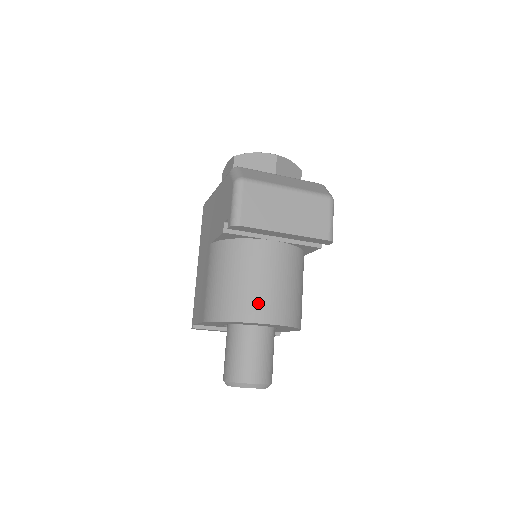
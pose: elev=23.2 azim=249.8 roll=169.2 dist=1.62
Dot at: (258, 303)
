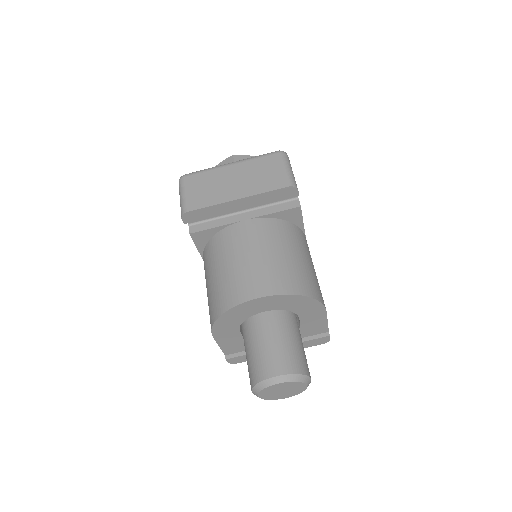
Dot at: (242, 282)
